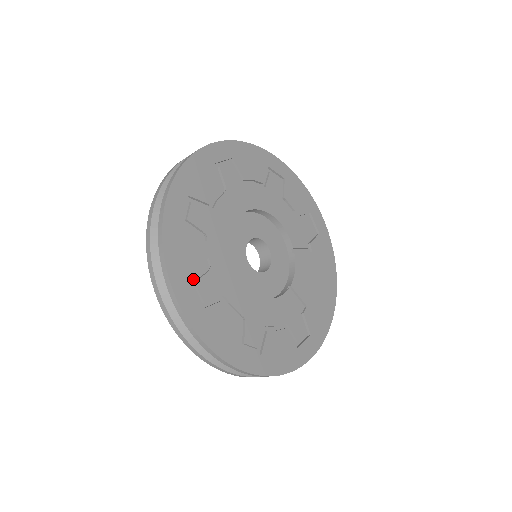
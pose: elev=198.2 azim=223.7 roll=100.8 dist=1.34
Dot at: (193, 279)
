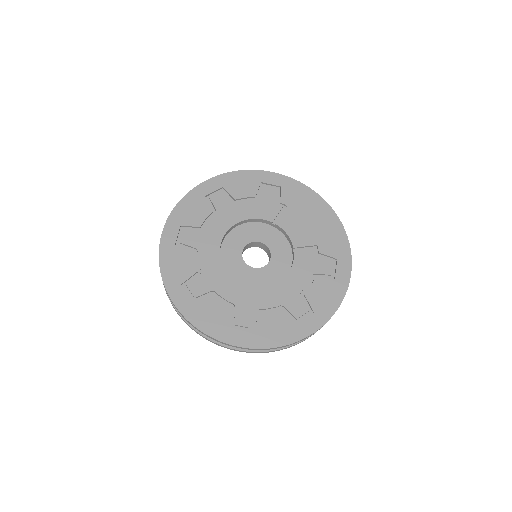
Dot at: (232, 323)
